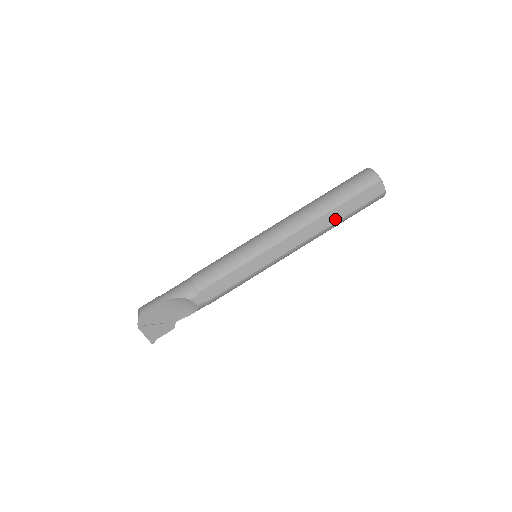
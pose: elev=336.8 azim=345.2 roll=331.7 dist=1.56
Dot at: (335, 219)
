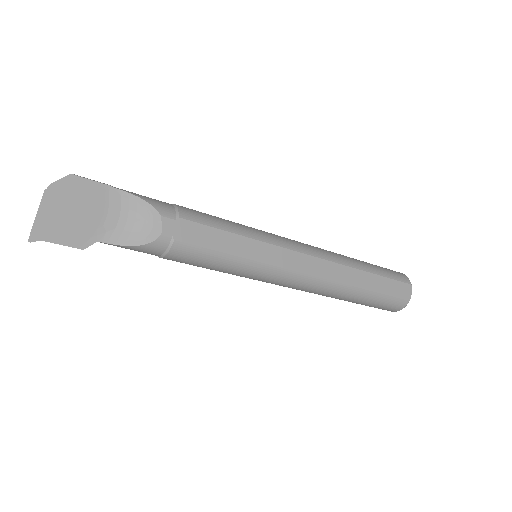
Dot at: (361, 284)
